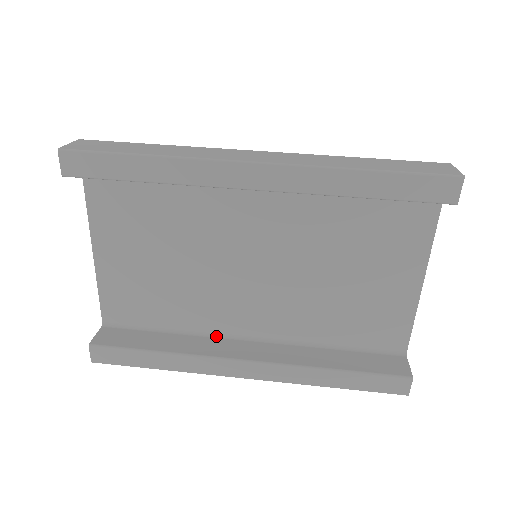
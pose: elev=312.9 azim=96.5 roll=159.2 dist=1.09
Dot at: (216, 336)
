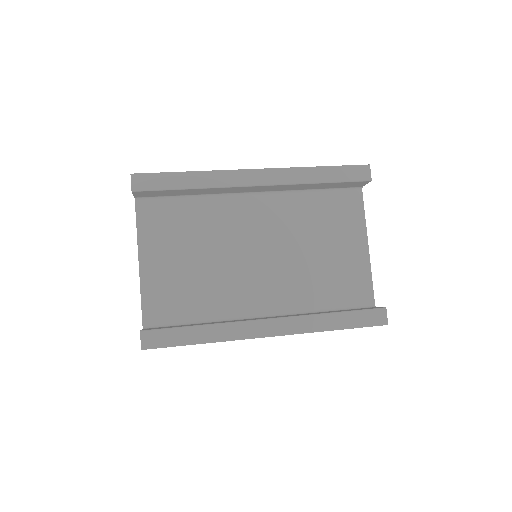
Dot at: (238, 319)
